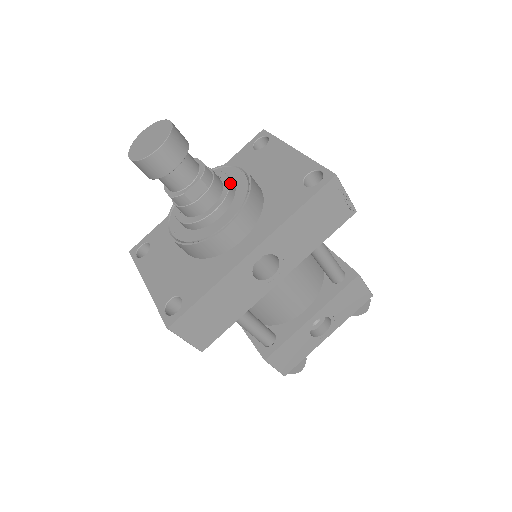
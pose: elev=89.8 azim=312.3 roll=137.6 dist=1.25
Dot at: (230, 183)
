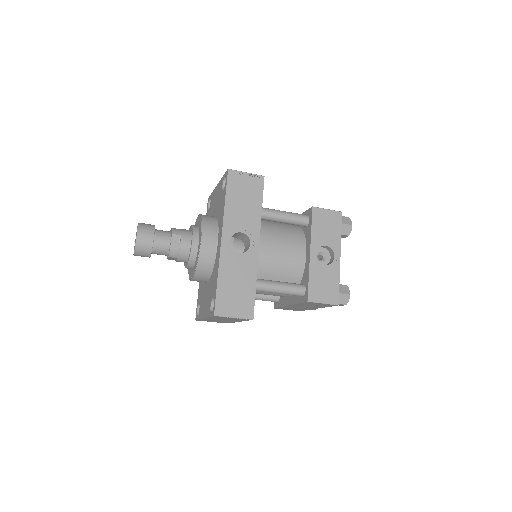
Dot at: (192, 226)
